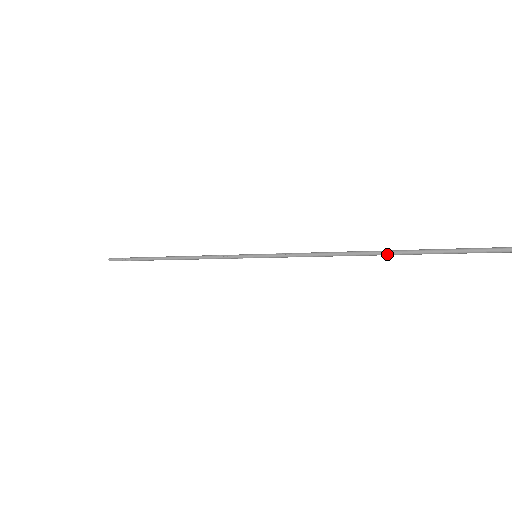
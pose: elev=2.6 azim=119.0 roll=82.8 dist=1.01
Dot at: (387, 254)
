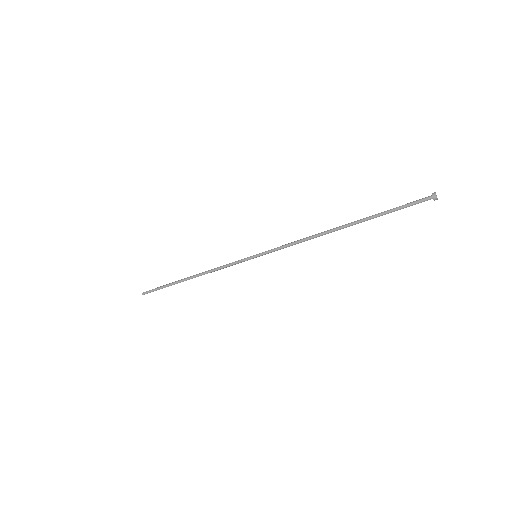
Dot at: (347, 226)
